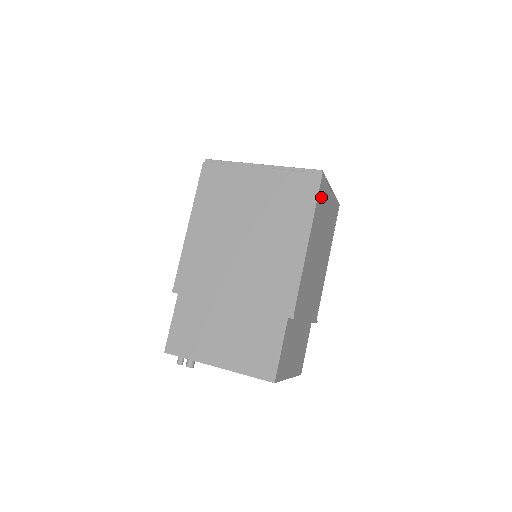
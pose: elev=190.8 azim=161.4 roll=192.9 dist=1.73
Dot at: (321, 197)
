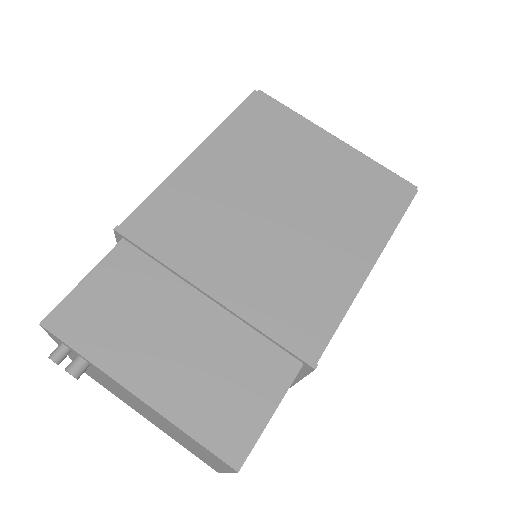
Dot at: occluded
